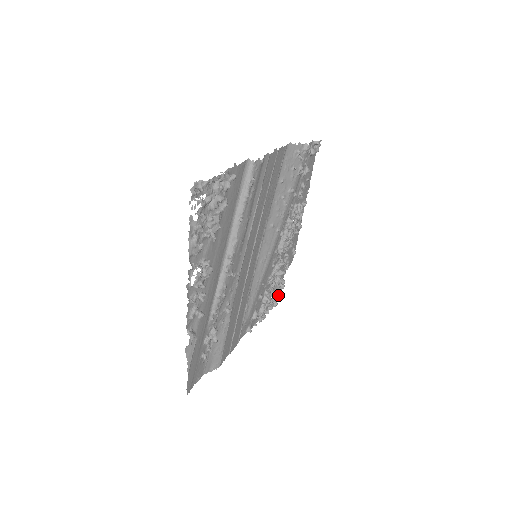
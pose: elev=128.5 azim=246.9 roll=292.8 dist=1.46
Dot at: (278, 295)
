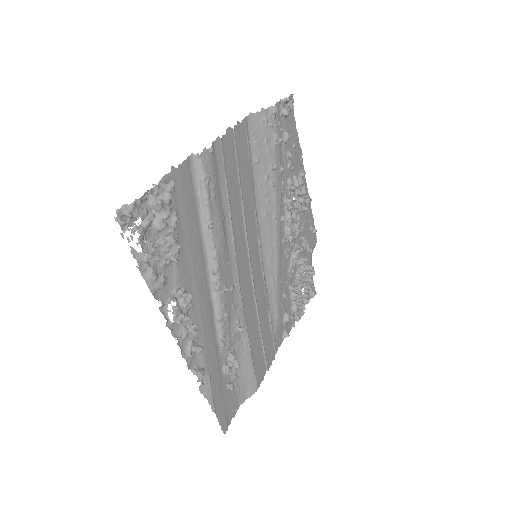
Dot at: (310, 284)
